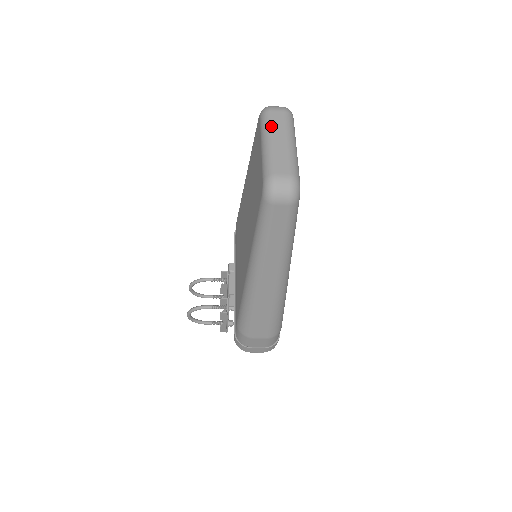
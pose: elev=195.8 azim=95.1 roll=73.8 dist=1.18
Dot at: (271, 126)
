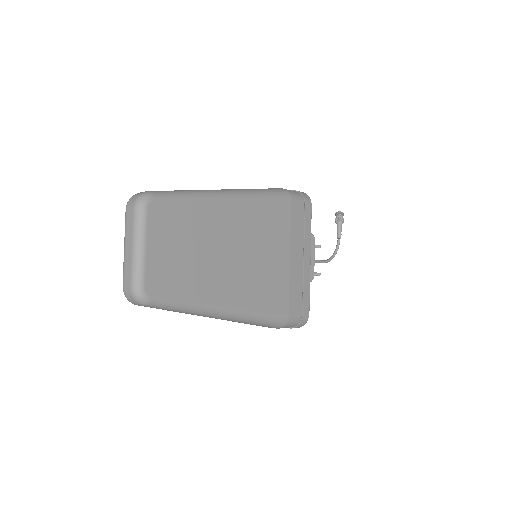
Dot at: (125, 229)
